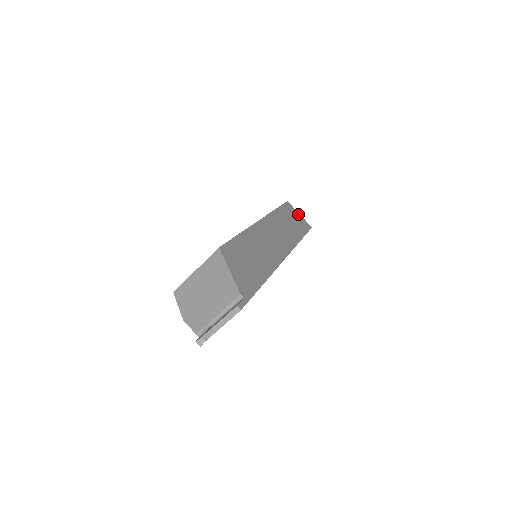
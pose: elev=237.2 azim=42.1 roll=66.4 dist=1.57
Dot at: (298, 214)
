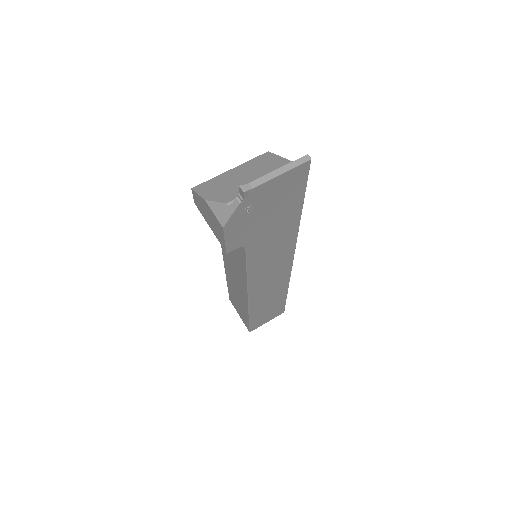
Dot at: occluded
